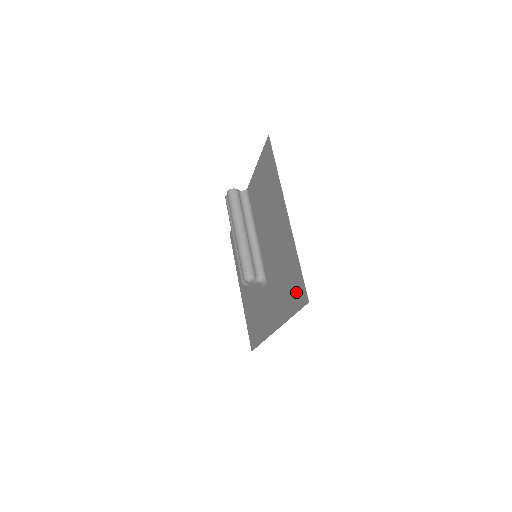
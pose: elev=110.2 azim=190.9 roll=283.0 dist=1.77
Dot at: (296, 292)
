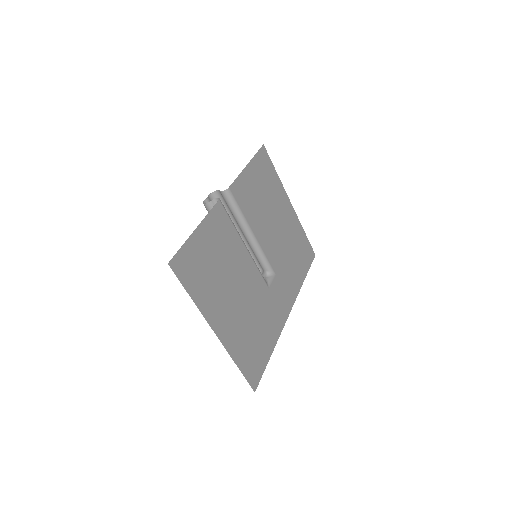
Dot at: (256, 364)
